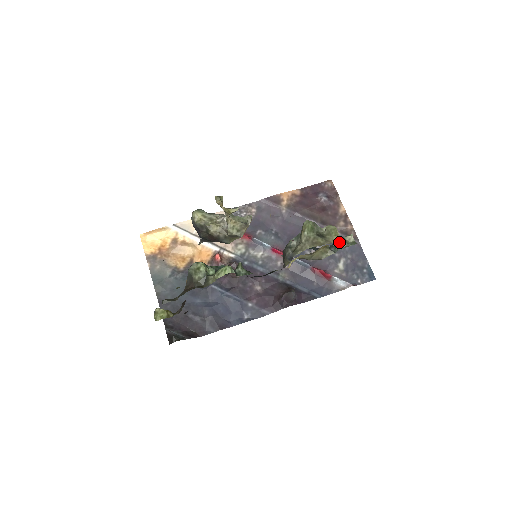
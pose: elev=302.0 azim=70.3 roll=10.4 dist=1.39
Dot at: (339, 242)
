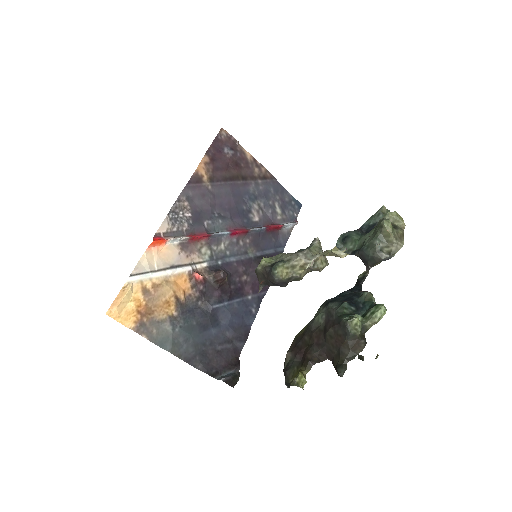
Dot at: occluded
